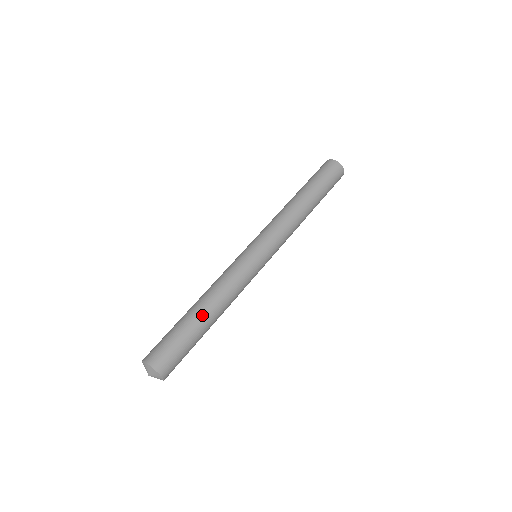
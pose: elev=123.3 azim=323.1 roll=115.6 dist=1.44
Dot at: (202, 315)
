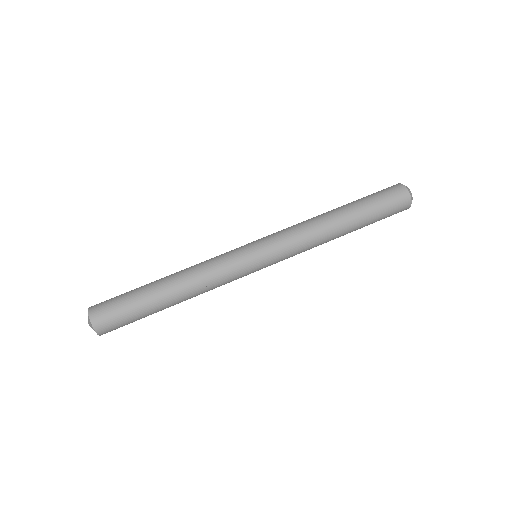
Dot at: (168, 305)
